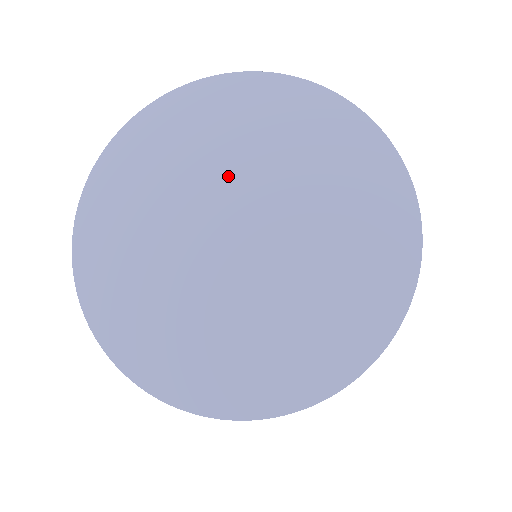
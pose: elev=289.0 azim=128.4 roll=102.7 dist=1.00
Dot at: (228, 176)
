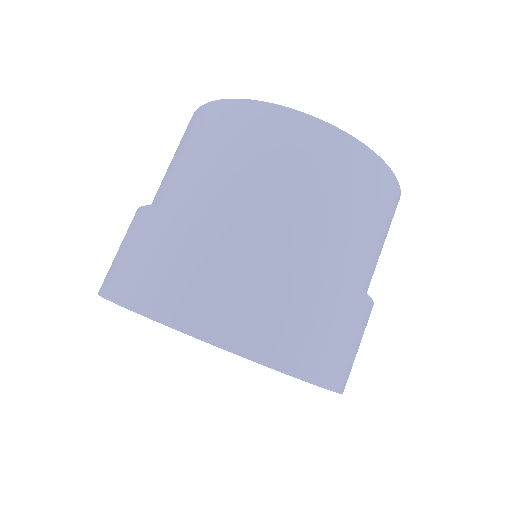
Dot at: occluded
